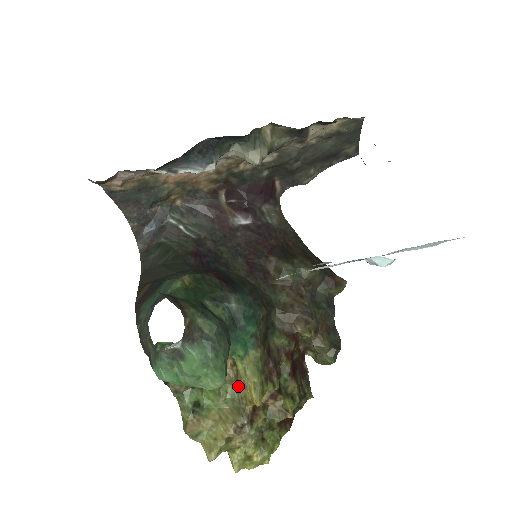
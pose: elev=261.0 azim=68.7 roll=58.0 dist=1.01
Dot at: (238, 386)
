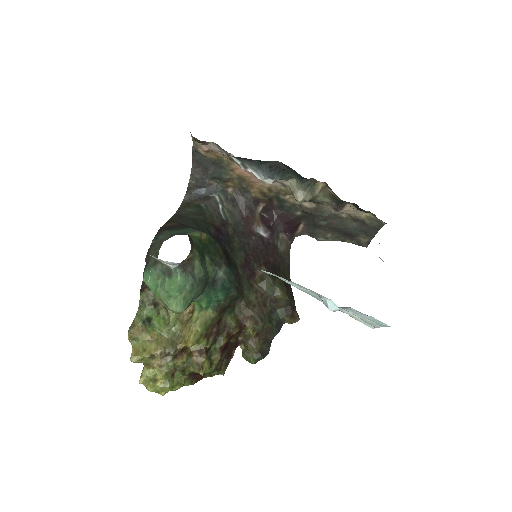
Dot at: (184, 327)
